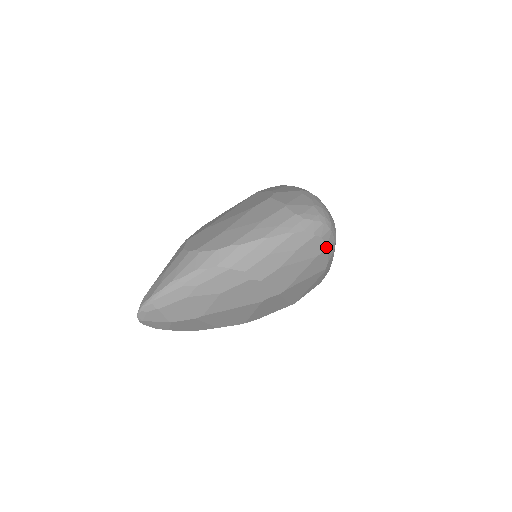
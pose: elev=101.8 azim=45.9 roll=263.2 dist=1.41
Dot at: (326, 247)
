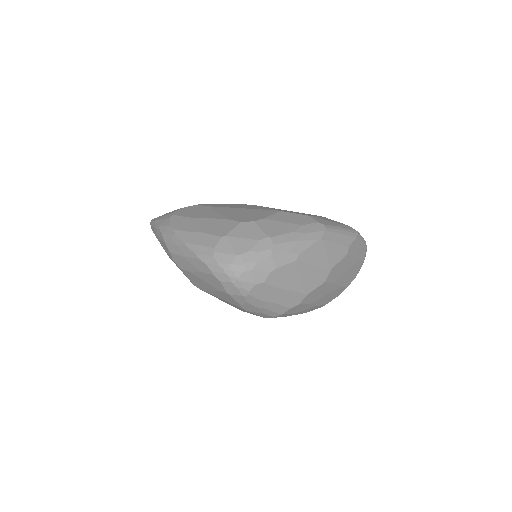
Dot at: (227, 292)
